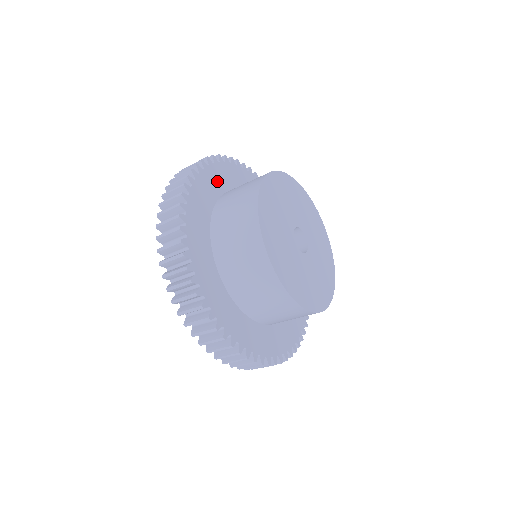
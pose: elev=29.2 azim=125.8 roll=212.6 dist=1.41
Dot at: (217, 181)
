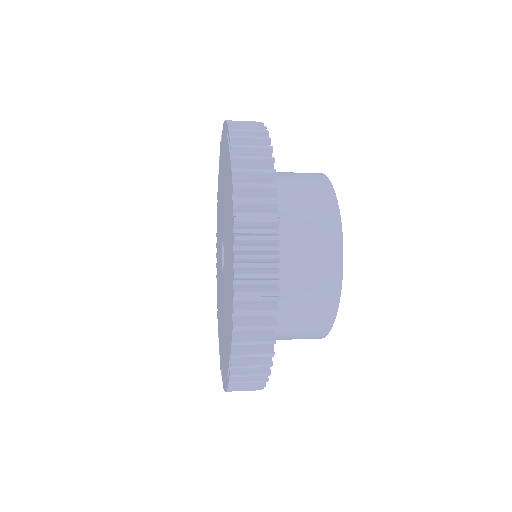
Dot at: occluded
